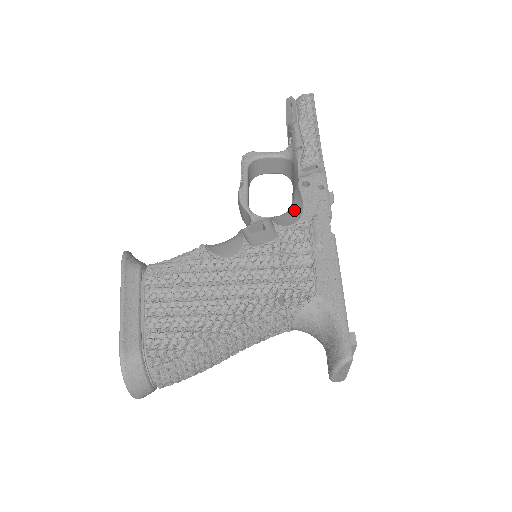
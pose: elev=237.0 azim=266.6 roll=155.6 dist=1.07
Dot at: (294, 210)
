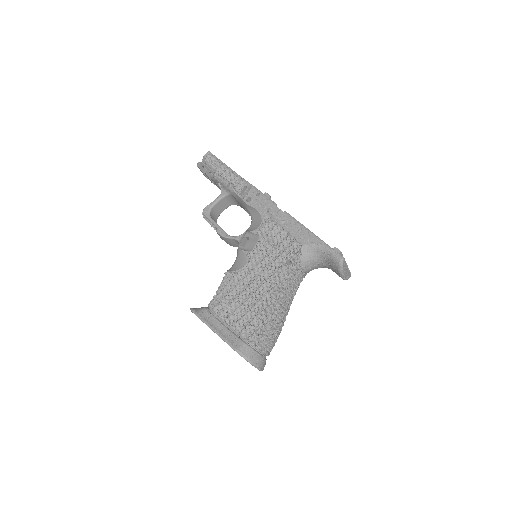
Dot at: (255, 217)
